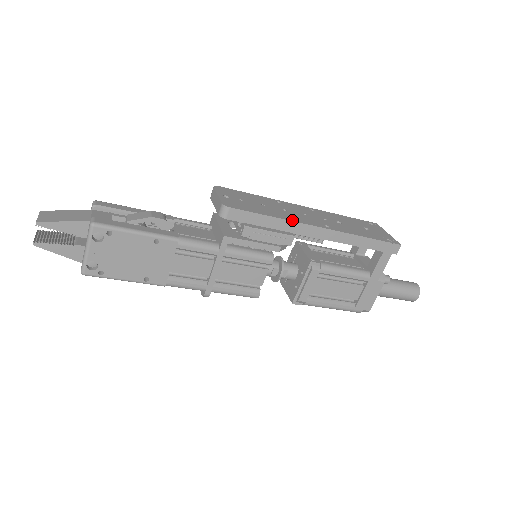
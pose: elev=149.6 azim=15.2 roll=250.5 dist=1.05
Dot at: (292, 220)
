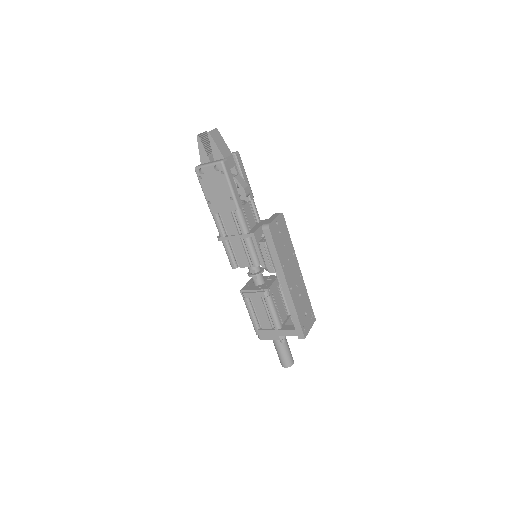
Dot at: (282, 267)
